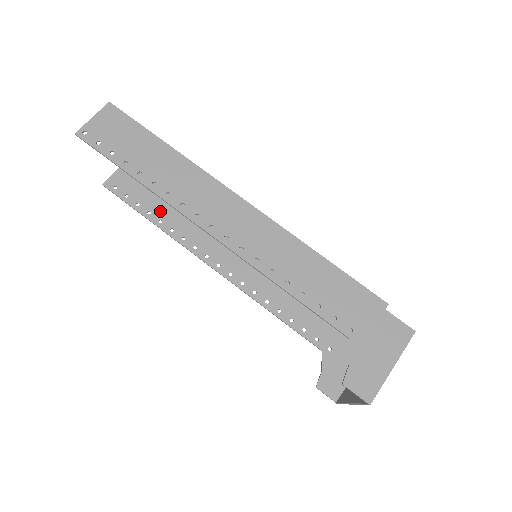
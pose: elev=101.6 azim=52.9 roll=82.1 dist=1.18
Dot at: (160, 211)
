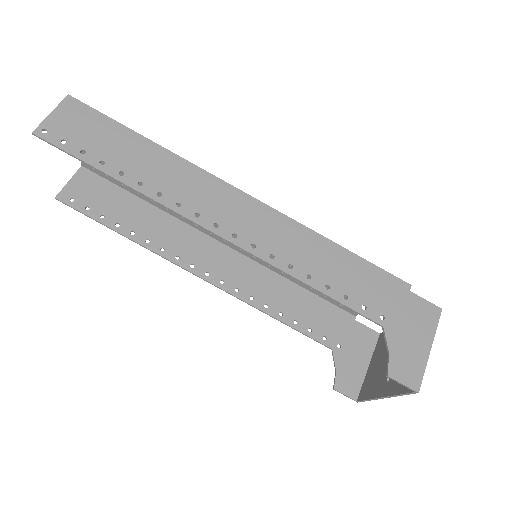
Dot at: (130, 222)
